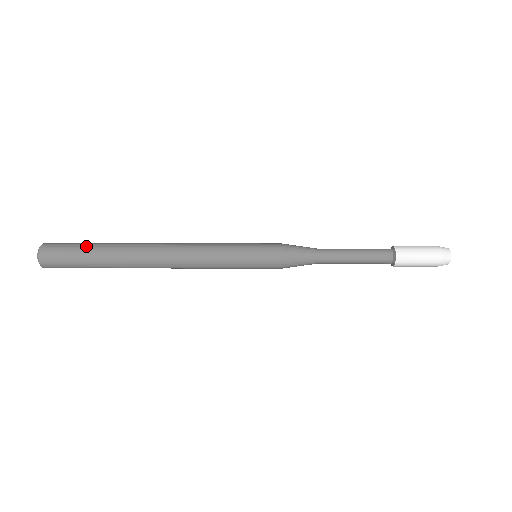
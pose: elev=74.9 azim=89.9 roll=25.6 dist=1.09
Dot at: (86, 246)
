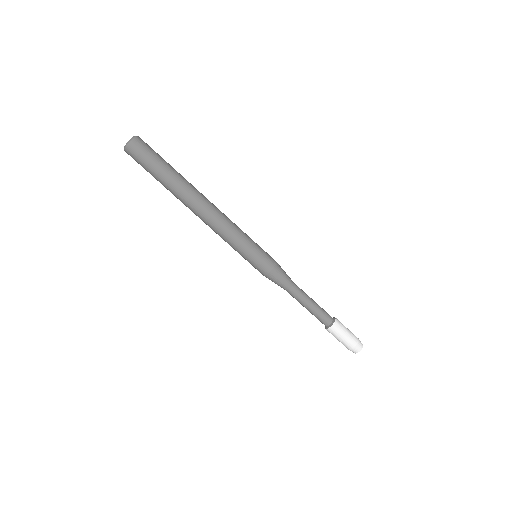
Dot at: occluded
